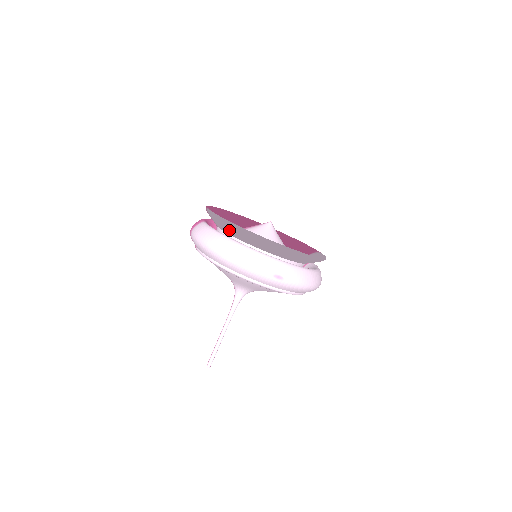
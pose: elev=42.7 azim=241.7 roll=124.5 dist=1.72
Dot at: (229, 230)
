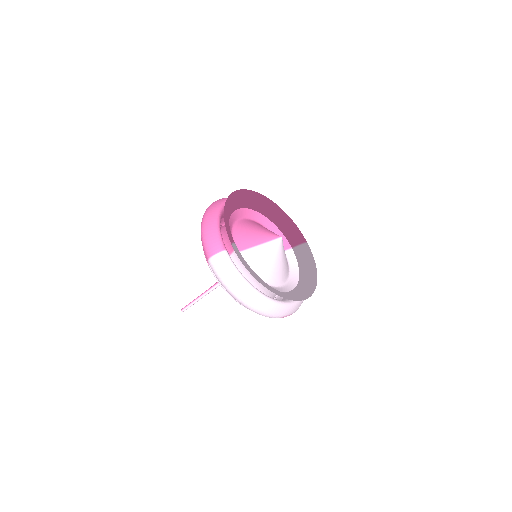
Dot at: occluded
